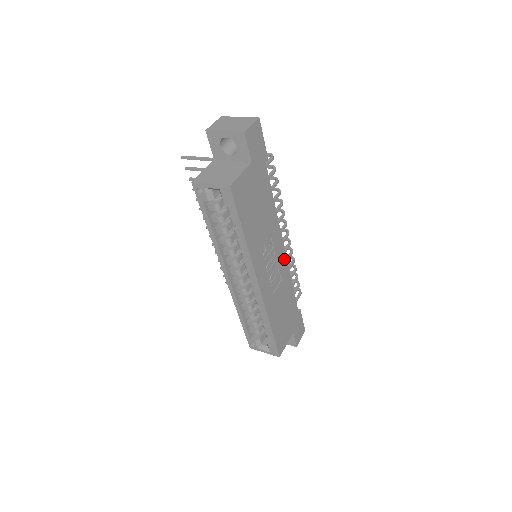
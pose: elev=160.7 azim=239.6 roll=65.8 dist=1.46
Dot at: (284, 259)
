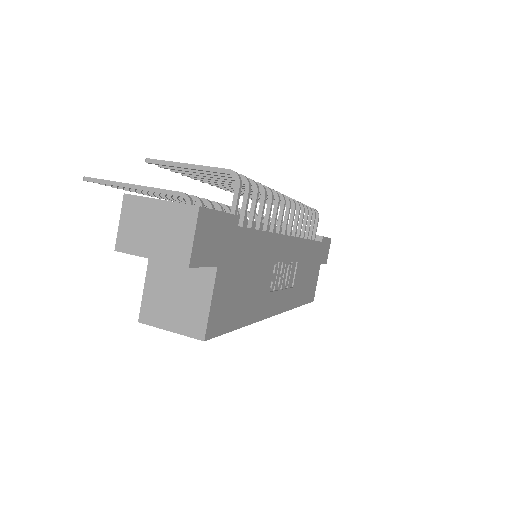
Dot at: (294, 243)
